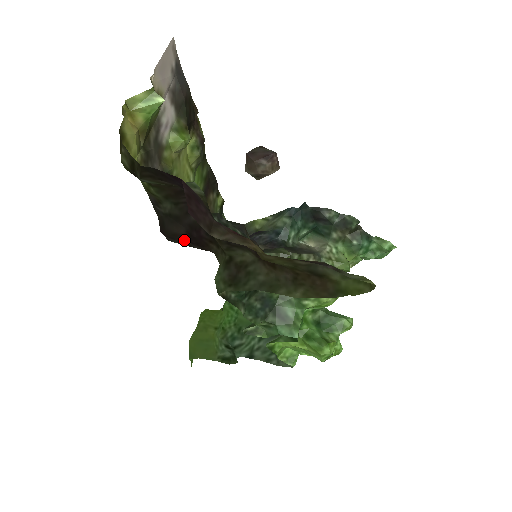
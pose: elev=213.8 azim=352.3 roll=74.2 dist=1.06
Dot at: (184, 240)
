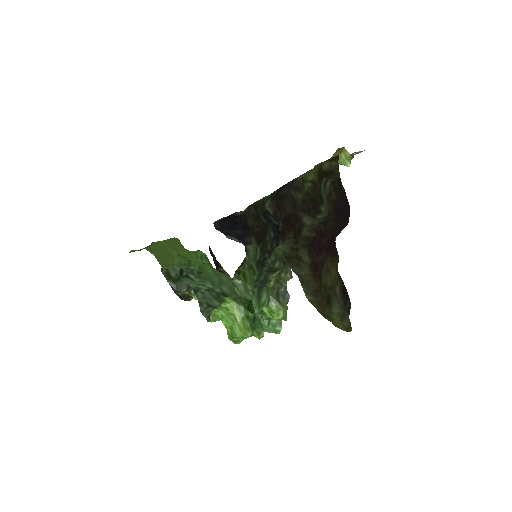
Dot at: (282, 215)
